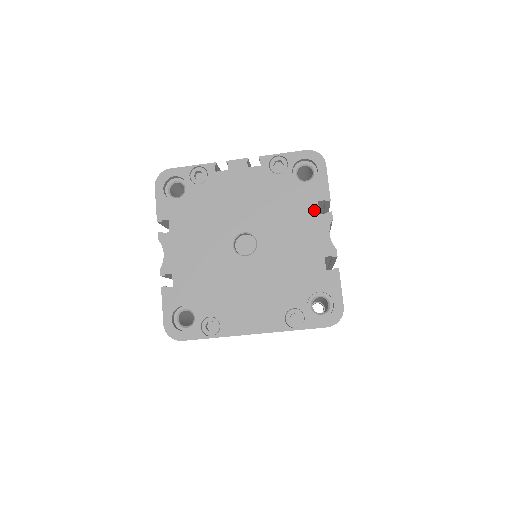
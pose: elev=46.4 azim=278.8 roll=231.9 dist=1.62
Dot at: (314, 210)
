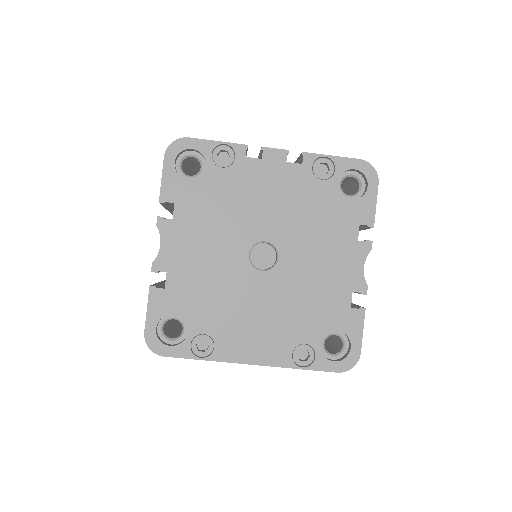
Dot at: (353, 234)
